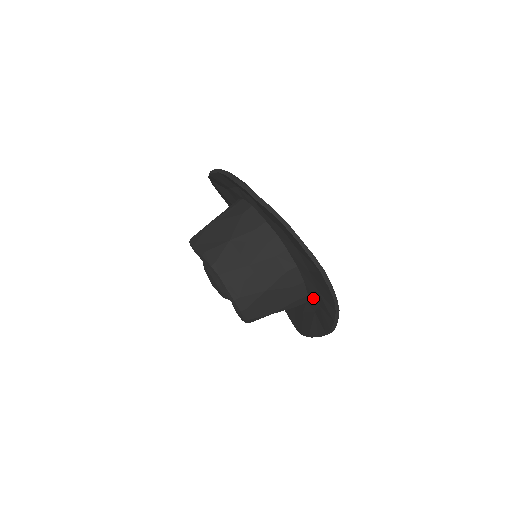
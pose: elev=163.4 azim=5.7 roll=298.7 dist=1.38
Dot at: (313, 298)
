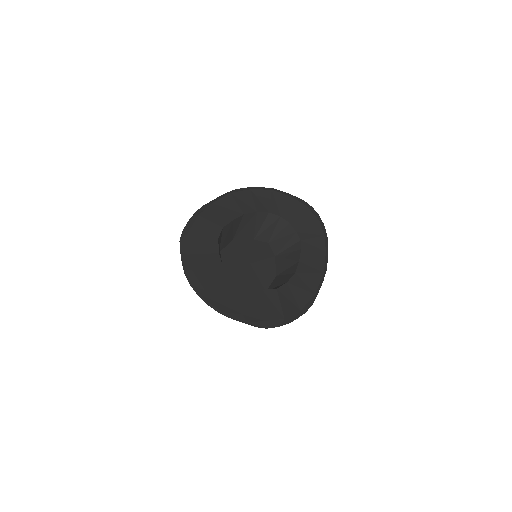
Dot at: (260, 302)
